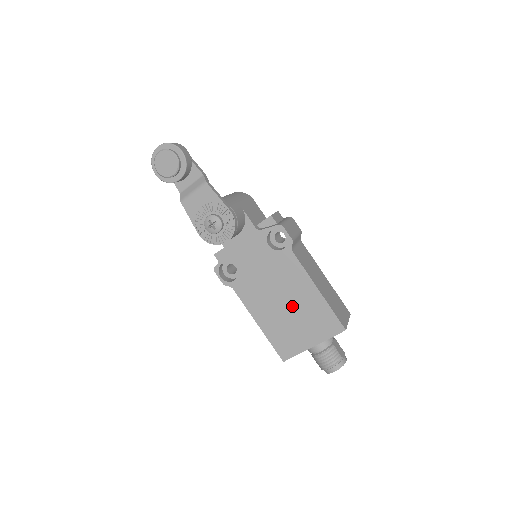
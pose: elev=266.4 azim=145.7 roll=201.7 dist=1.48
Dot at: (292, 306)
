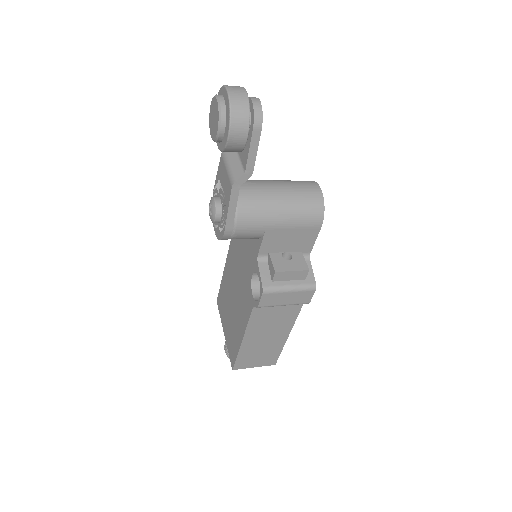
Dot at: (233, 309)
